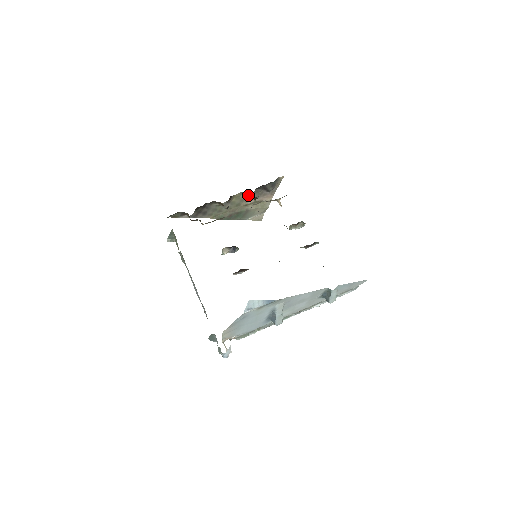
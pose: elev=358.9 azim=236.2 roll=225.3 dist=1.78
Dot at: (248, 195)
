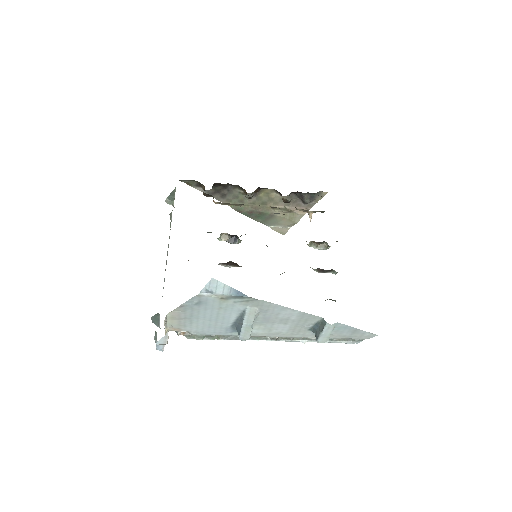
Dot at: (280, 197)
